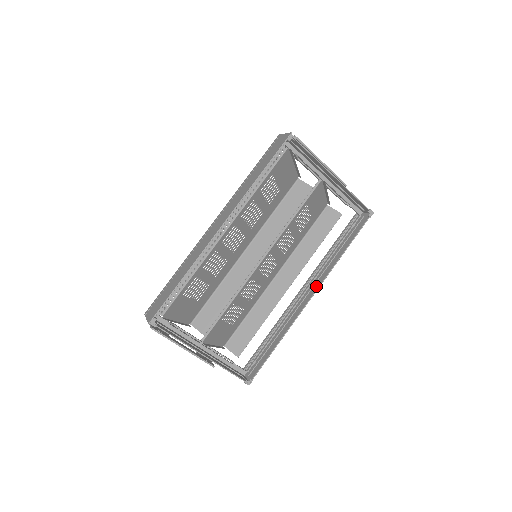
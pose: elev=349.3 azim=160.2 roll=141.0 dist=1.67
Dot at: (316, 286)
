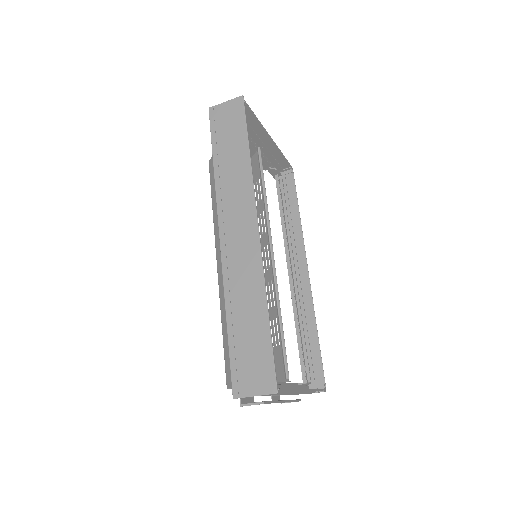
Dot at: (301, 258)
